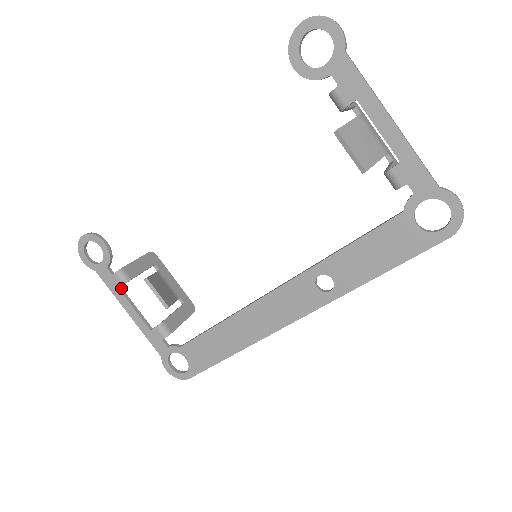
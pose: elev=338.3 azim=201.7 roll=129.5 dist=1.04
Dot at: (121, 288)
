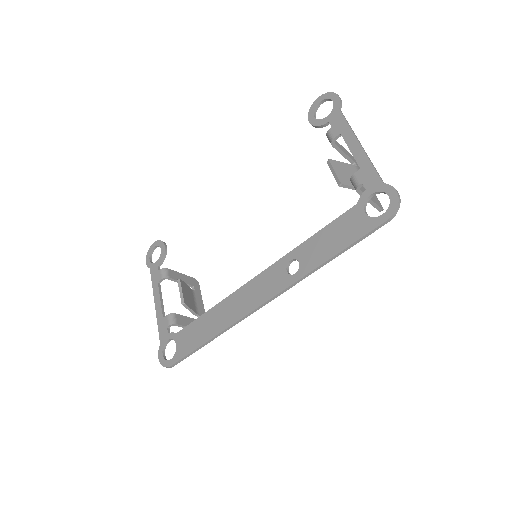
Dot at: occluded
